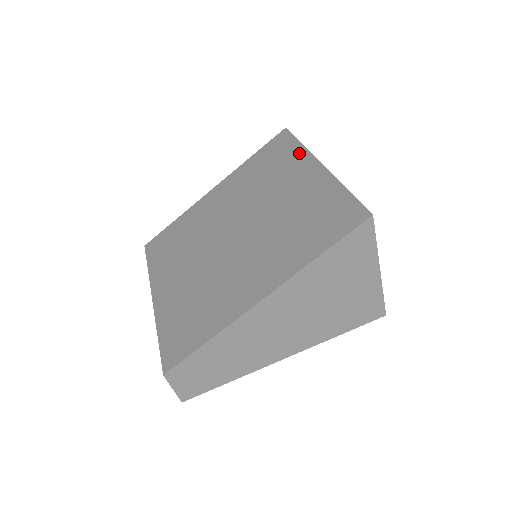
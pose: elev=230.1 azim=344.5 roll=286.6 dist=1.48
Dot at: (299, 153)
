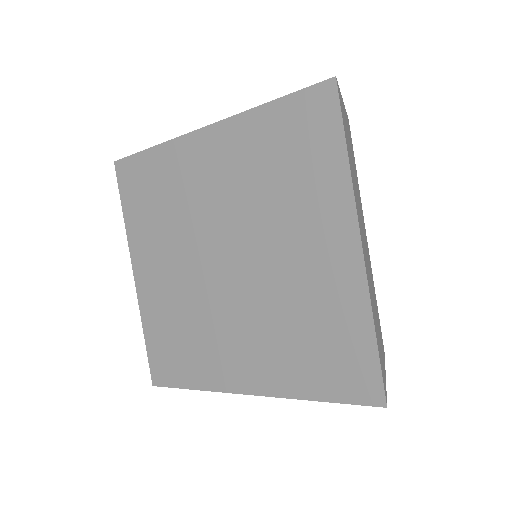
Dot at: (338, 183)
